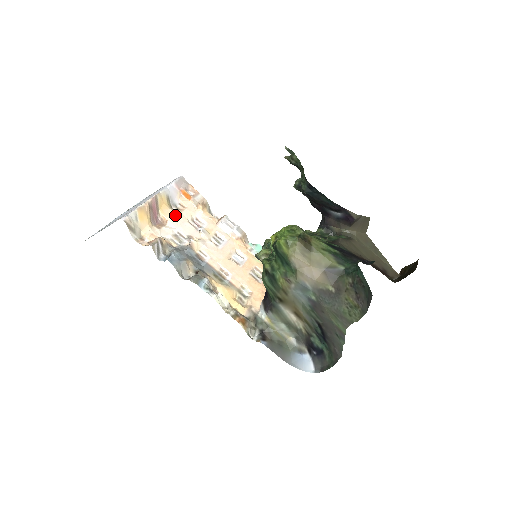
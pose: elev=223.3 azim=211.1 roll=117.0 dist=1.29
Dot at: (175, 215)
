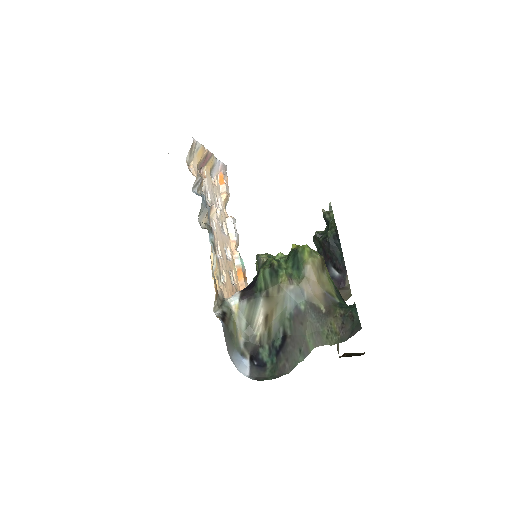
Dot at: (211, 181)
